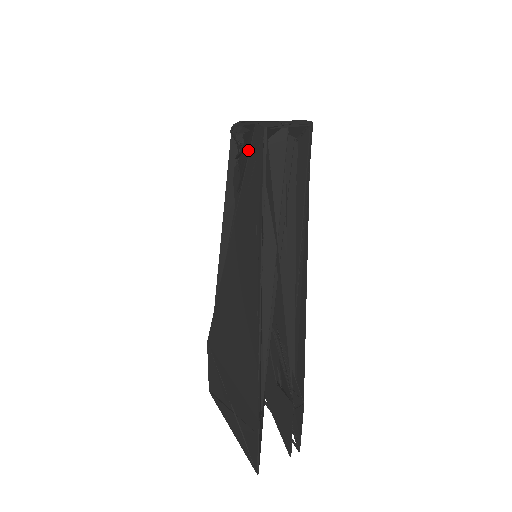
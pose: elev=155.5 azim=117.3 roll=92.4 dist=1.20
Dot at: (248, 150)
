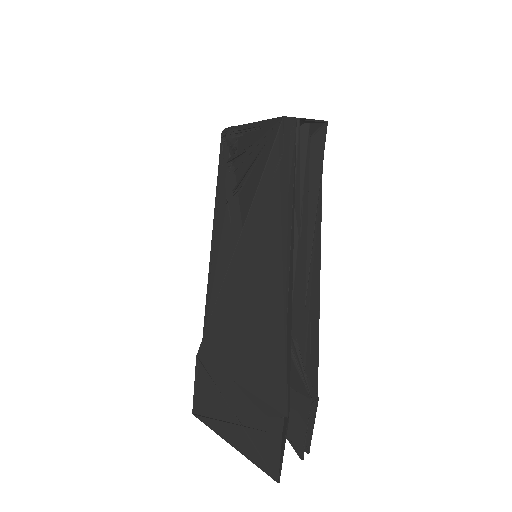
Dot at: (263, 146)
